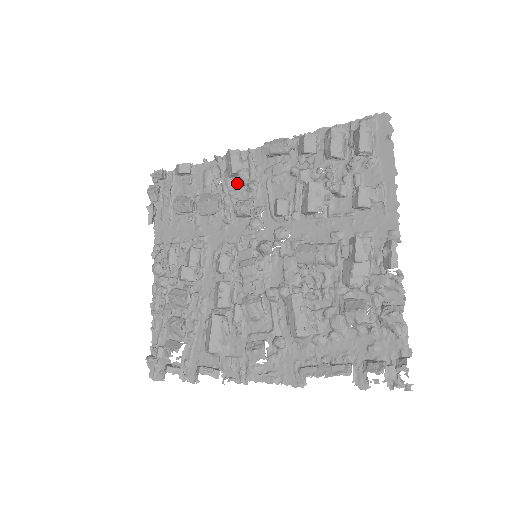
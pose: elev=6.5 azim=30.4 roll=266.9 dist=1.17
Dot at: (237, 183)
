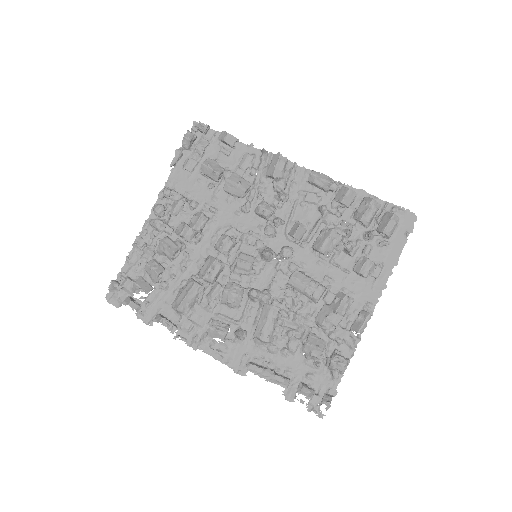
Dot at: (270, 184)
